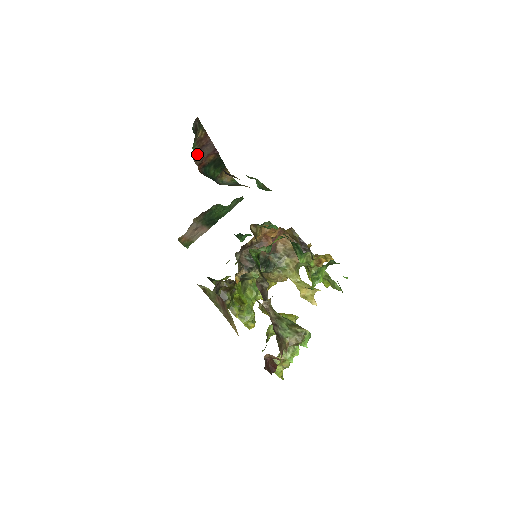
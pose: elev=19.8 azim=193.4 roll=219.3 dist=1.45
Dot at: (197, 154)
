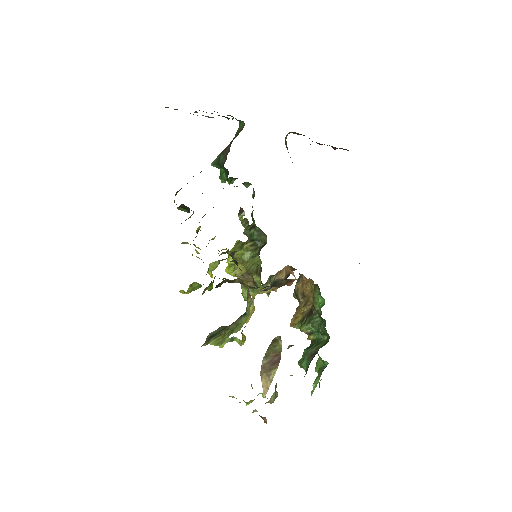
Dot at: occluded
